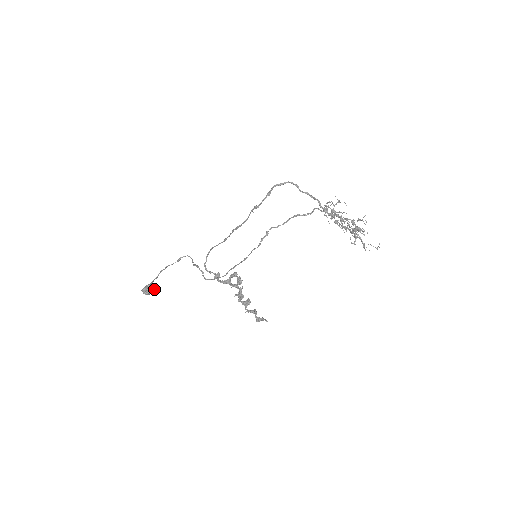
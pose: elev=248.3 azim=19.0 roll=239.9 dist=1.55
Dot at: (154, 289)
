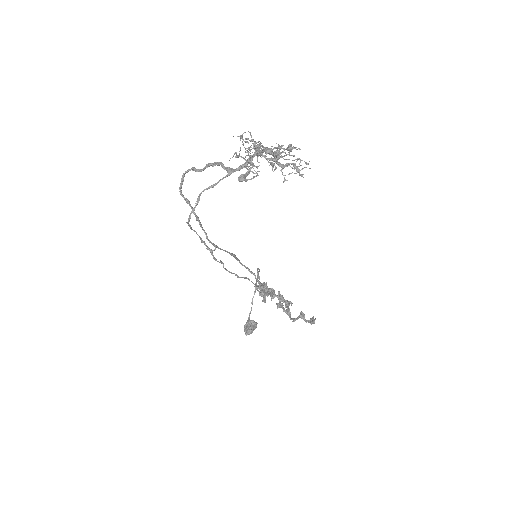
Dot at: (249, 327)
